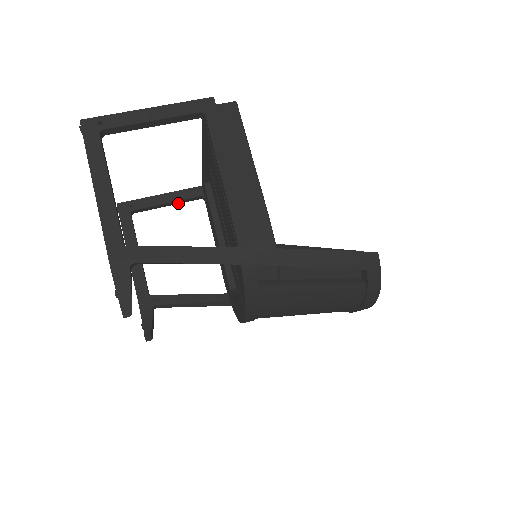
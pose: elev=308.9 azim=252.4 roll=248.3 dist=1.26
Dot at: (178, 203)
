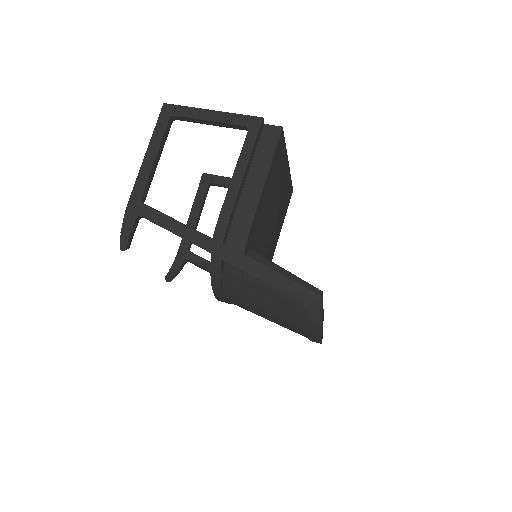
Dot at: occluded
